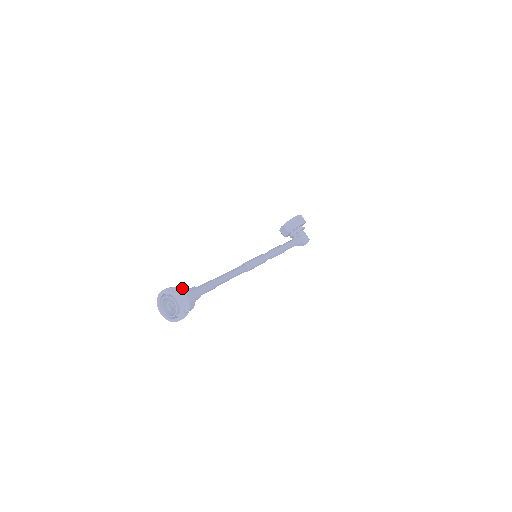
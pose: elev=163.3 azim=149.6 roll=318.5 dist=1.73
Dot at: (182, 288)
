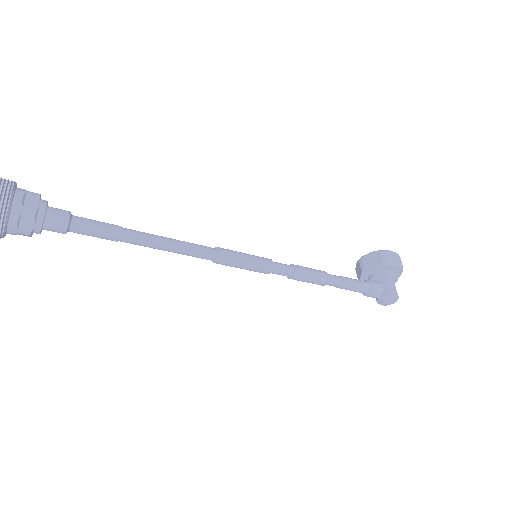
Dot at: occluded
